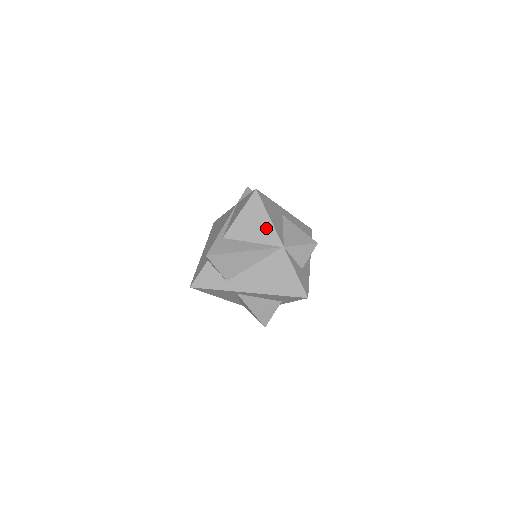
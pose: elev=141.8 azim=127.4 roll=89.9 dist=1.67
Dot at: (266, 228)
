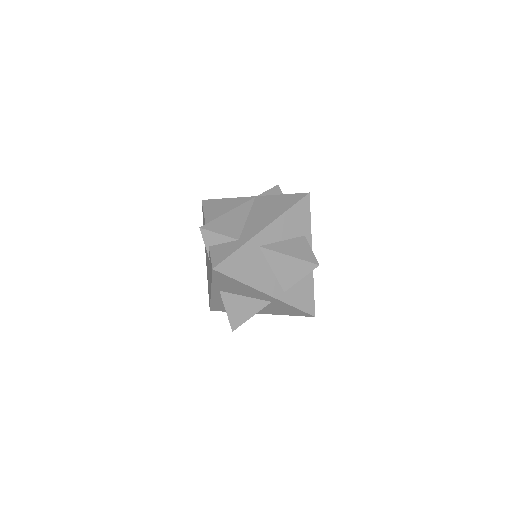
Dot at: (232, 202)
